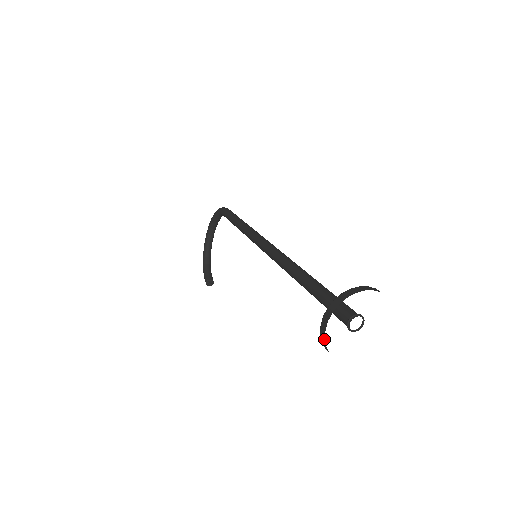
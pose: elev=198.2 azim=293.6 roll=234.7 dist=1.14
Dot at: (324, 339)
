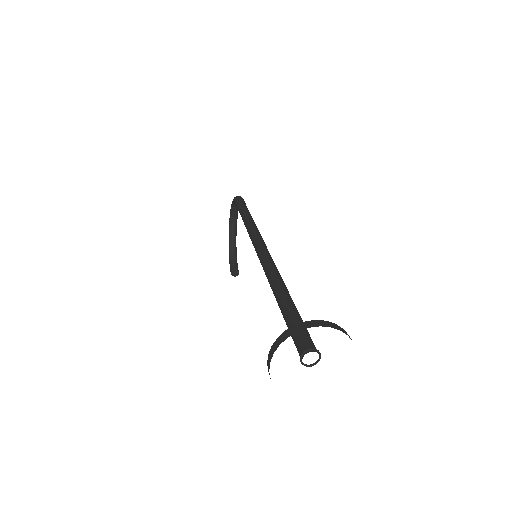
Dot at: occluded
